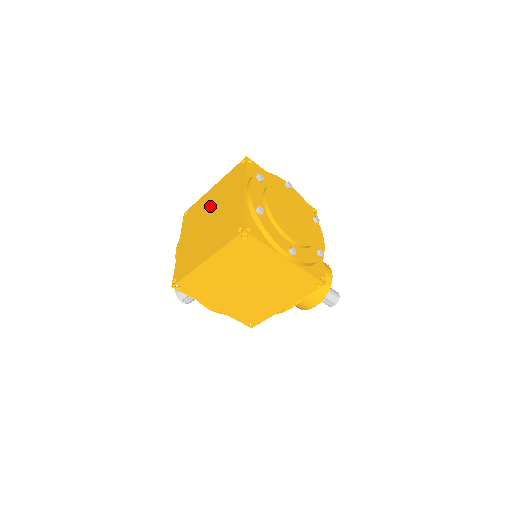
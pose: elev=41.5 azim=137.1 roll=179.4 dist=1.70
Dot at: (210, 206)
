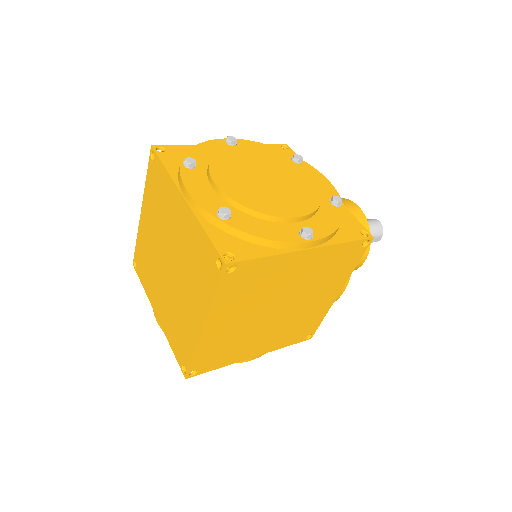
Dot at: (155, 242)
